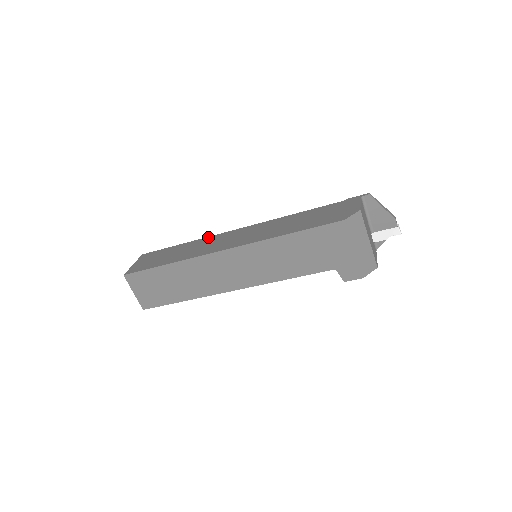
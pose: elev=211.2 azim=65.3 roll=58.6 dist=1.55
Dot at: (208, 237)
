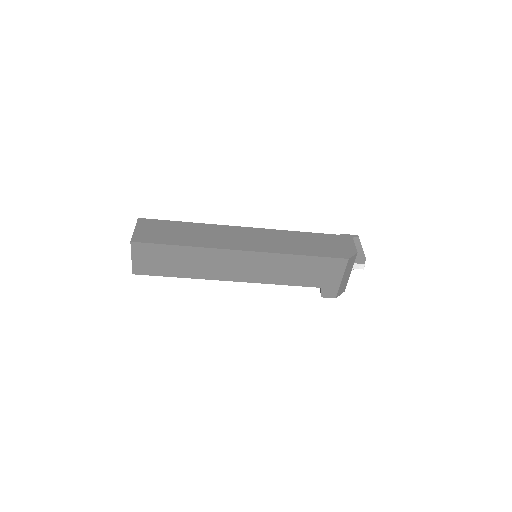
Dot at: (215, 225)
